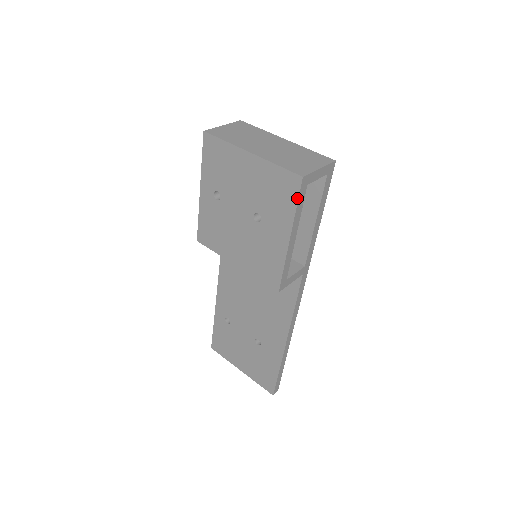
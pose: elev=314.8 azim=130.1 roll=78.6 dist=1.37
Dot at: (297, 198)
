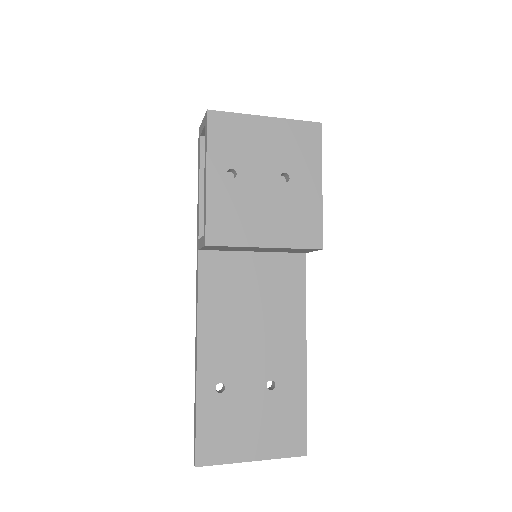
Dot at: (321, 143)
